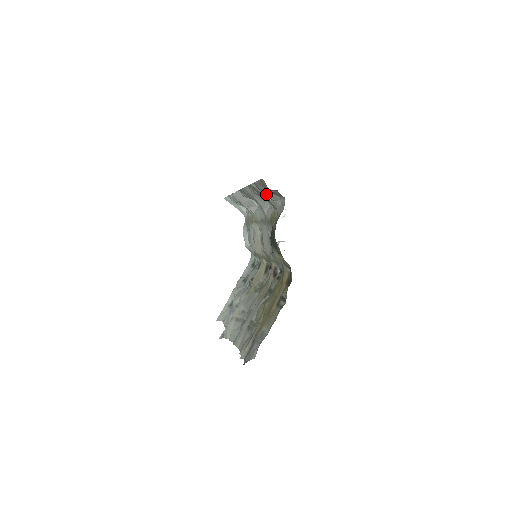
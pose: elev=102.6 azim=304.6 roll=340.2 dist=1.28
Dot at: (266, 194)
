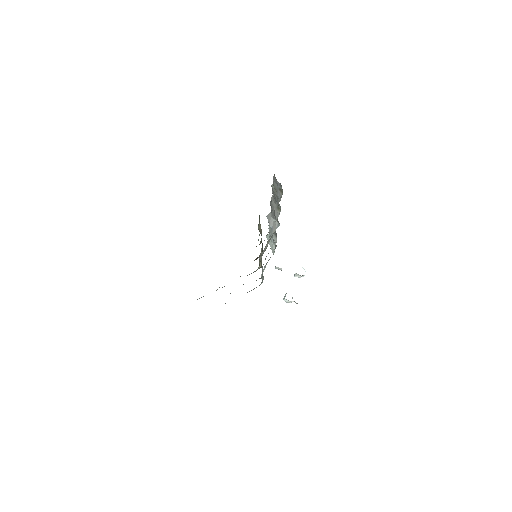
Dot at: (277, 193)
